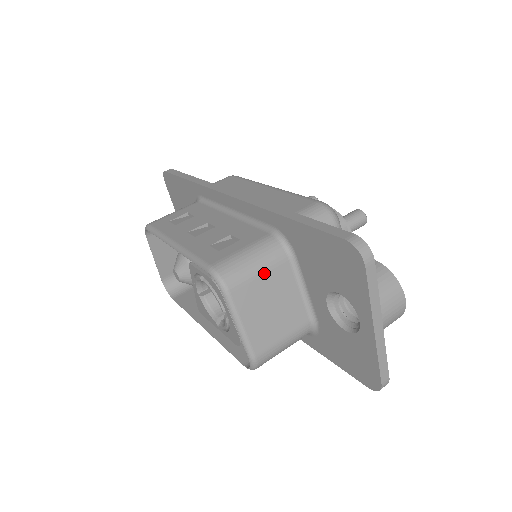
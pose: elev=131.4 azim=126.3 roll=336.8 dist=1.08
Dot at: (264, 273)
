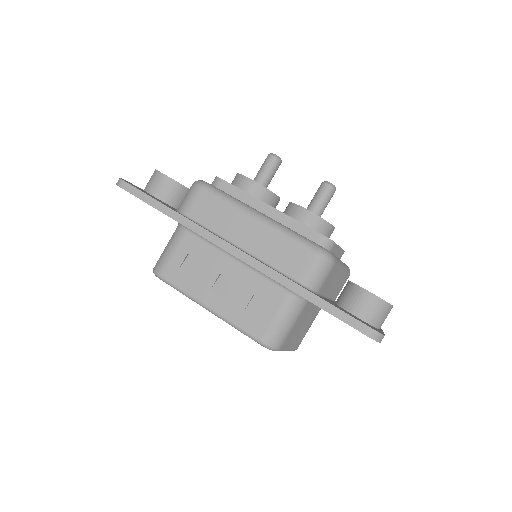
Dot at: (295, 323)
